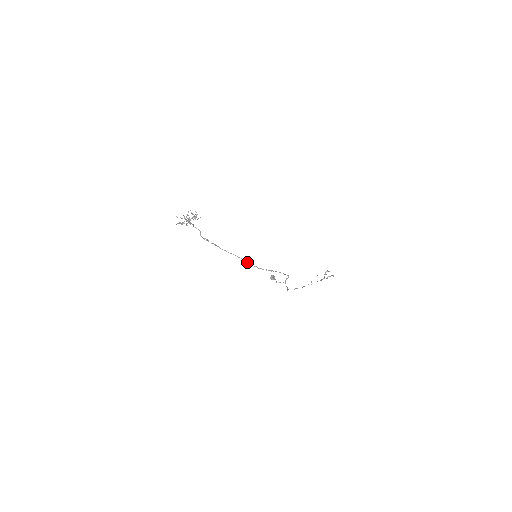
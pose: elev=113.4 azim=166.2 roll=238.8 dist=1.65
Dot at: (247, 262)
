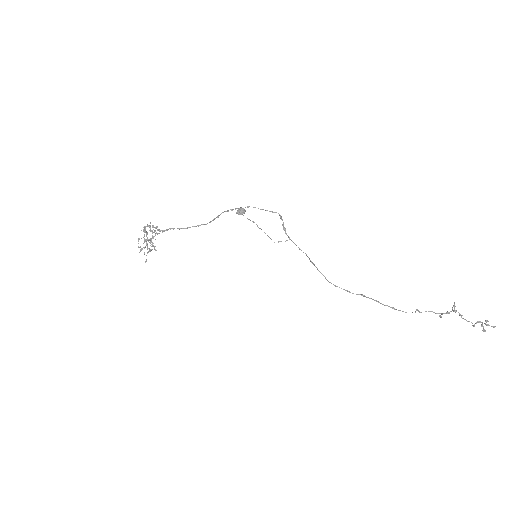
Dot at: occluded
